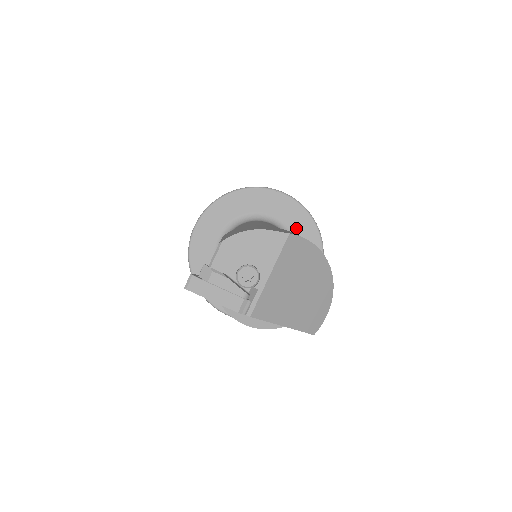
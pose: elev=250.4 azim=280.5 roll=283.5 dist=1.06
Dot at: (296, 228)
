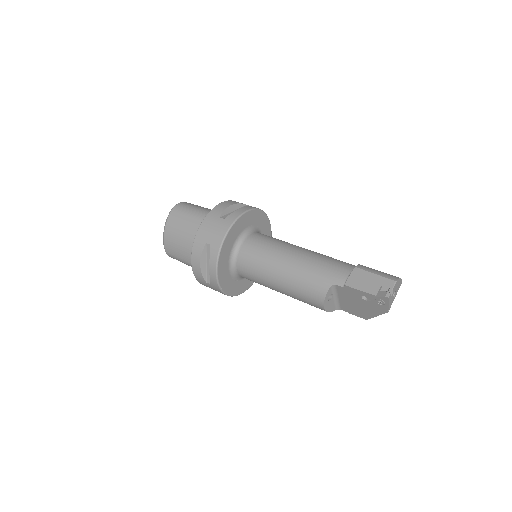
Dot at: occluded
